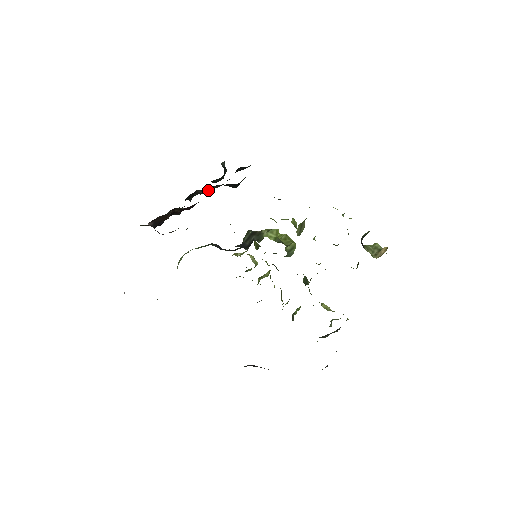
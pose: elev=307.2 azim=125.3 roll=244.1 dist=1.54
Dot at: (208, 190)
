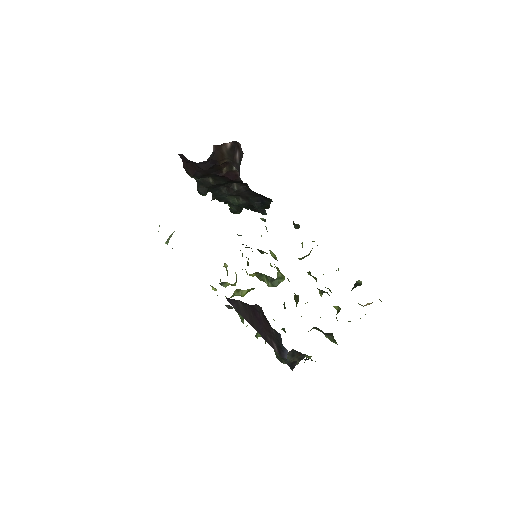
Dot at: (243, 188)
